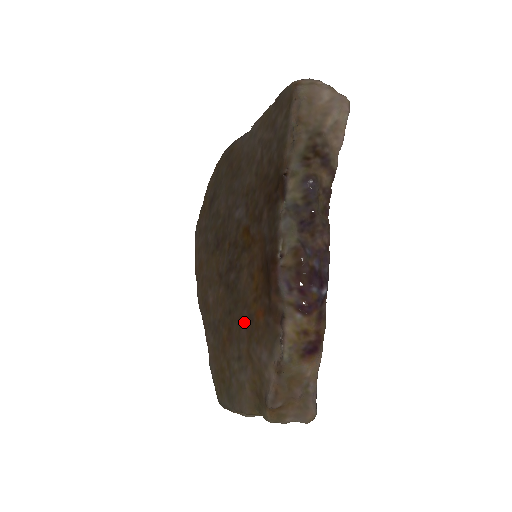
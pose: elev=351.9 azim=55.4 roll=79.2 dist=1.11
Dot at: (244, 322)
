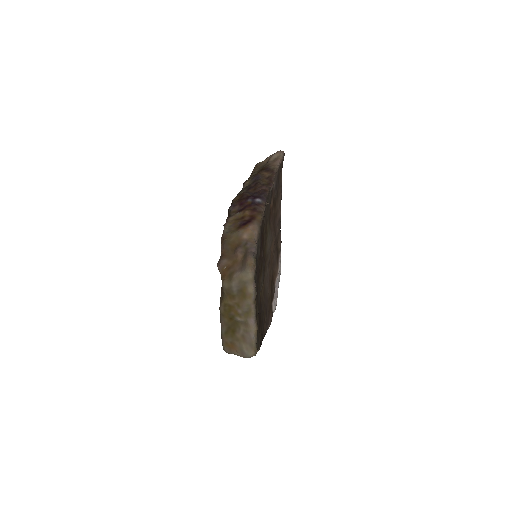
Dot at: occluded
